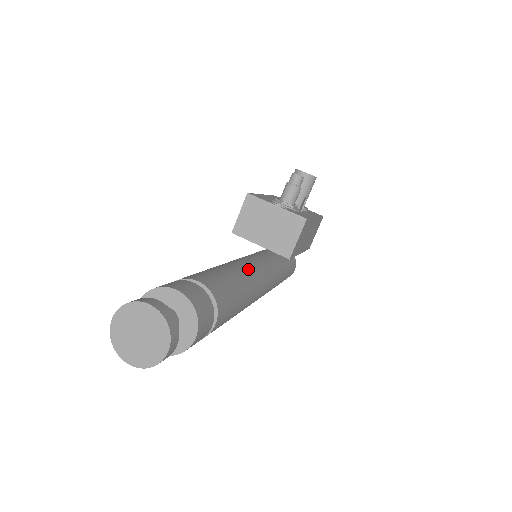
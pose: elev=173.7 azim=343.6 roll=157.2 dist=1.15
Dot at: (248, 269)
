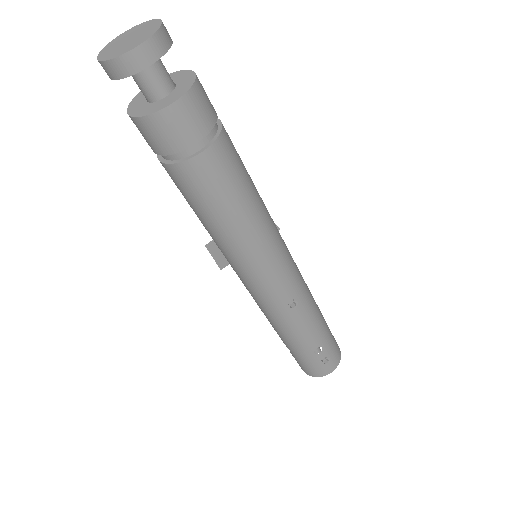
Dot at: occluded
